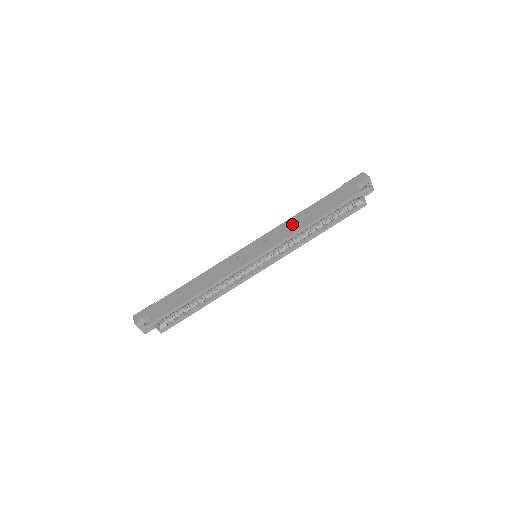
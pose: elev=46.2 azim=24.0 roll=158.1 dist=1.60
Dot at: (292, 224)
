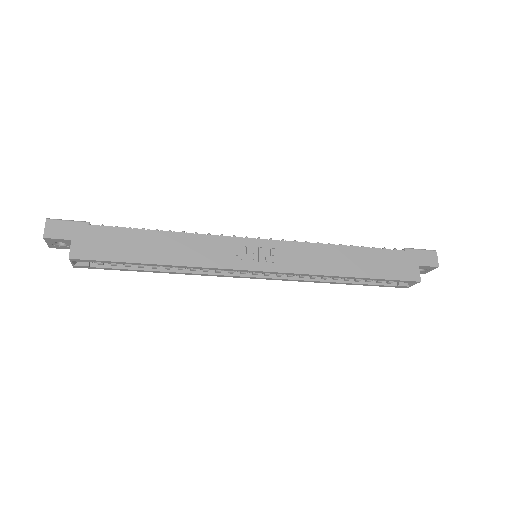
Dot at: (325, 257)
